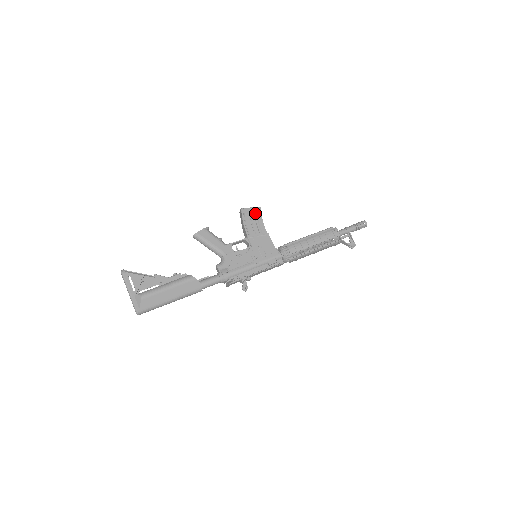
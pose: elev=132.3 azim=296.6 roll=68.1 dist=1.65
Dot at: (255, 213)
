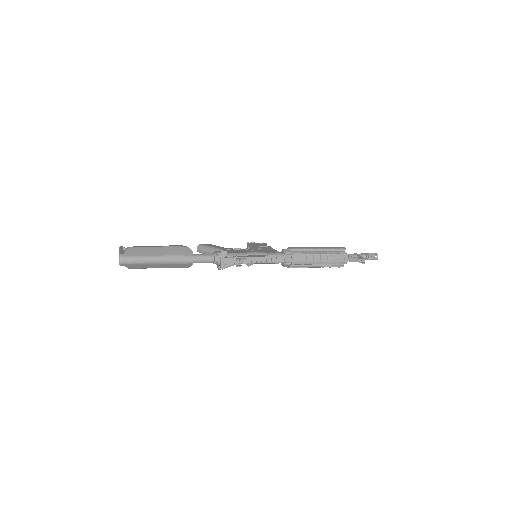
Dot at: (261, 244)
